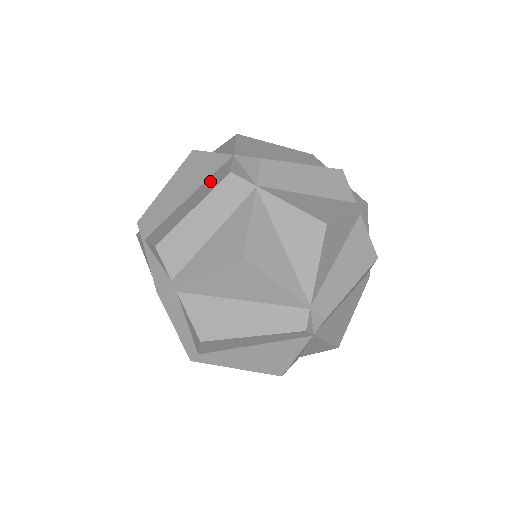
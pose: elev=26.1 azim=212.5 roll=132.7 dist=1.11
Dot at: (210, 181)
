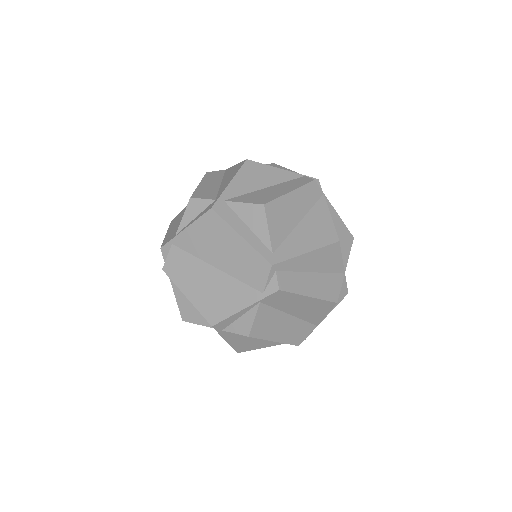
Dot at: occluded
